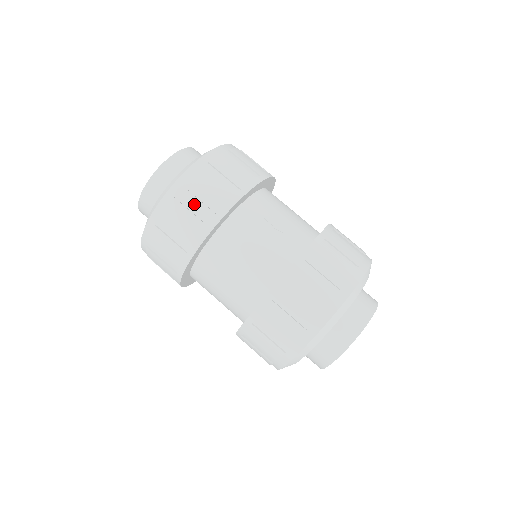
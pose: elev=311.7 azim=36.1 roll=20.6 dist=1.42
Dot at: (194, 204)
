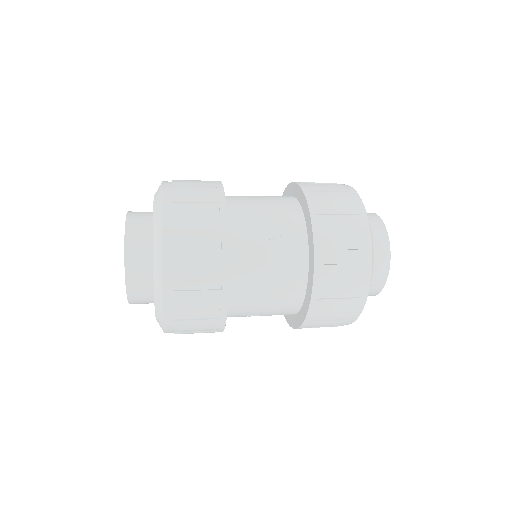
Dot at: (195, 282)
